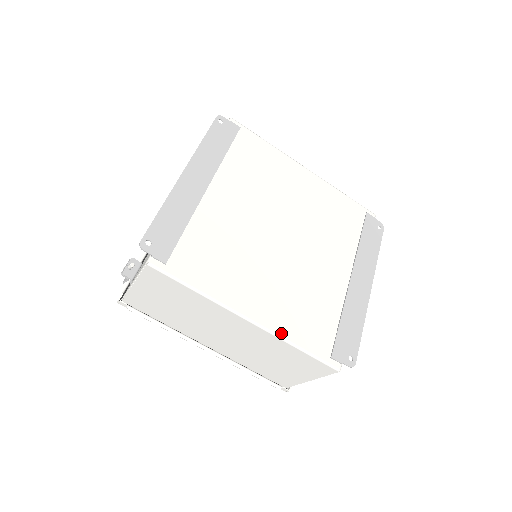
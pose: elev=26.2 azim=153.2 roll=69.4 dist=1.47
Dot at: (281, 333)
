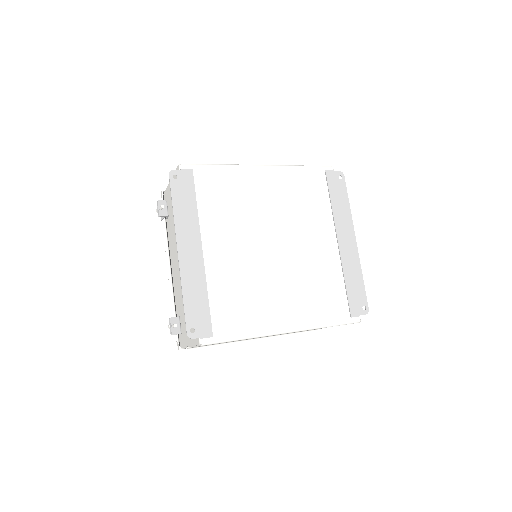
Dot at: (311, 326)
